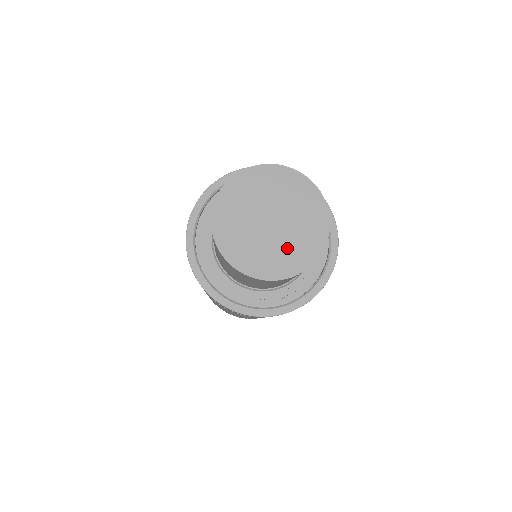
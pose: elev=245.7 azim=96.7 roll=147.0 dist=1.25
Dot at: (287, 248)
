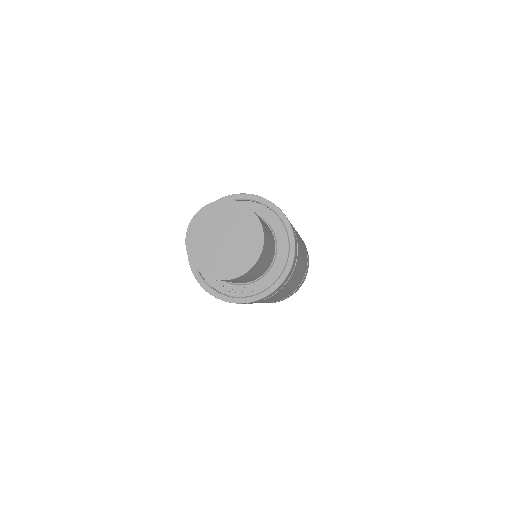
Dot at: (224, 261)
